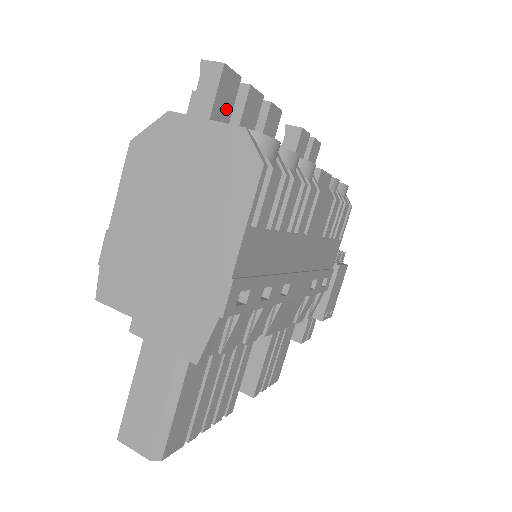
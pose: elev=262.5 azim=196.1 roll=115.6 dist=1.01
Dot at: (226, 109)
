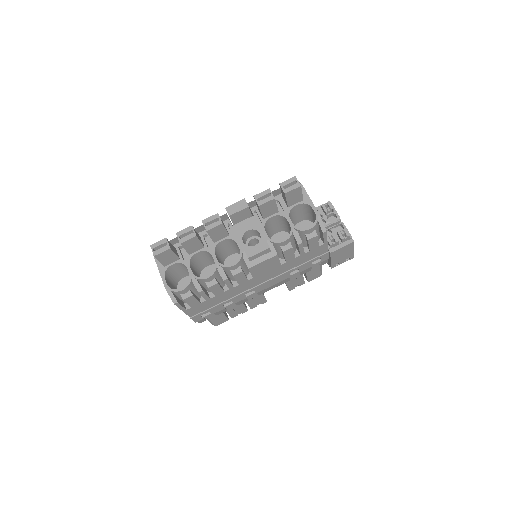
Dot at: (171, 258)
